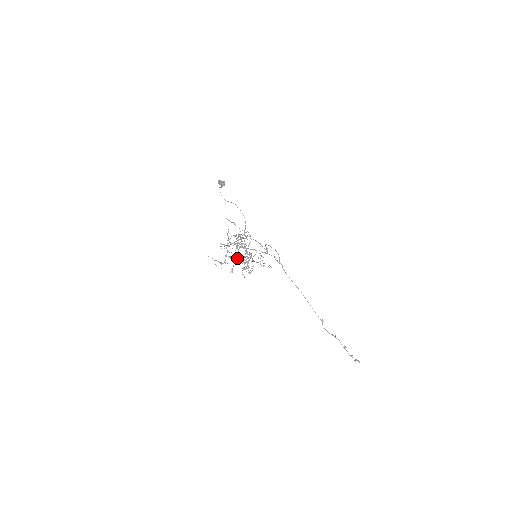
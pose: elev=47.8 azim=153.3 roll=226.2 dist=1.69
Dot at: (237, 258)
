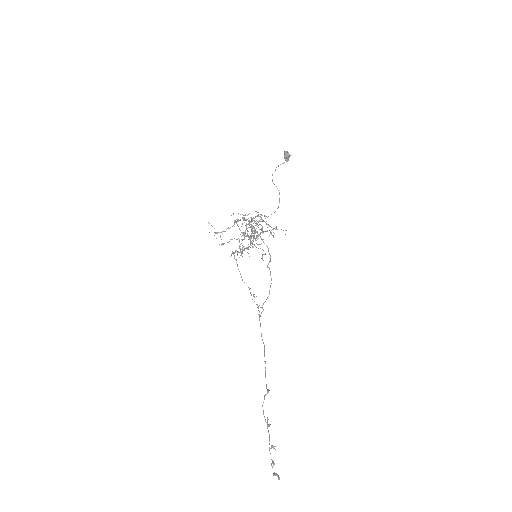
Dot at: occluded
